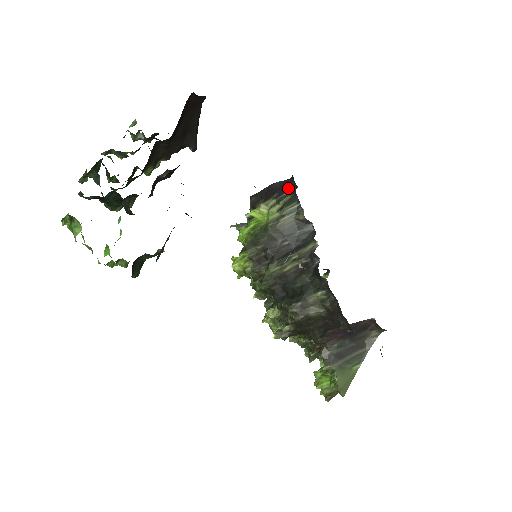
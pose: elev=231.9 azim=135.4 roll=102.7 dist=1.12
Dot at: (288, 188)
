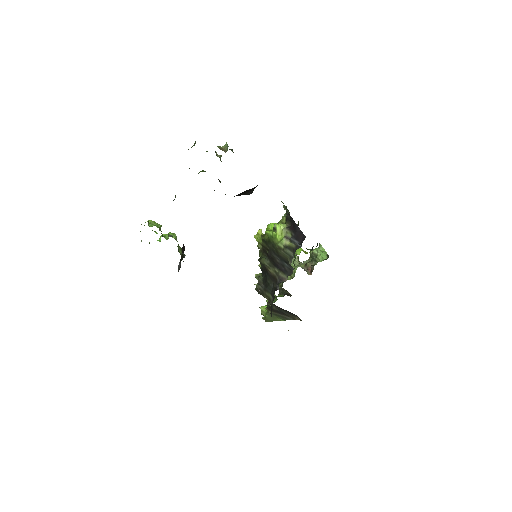
Dot at: (299, 240)
